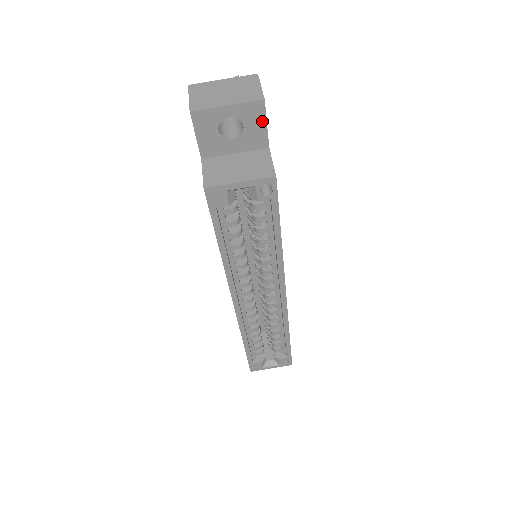
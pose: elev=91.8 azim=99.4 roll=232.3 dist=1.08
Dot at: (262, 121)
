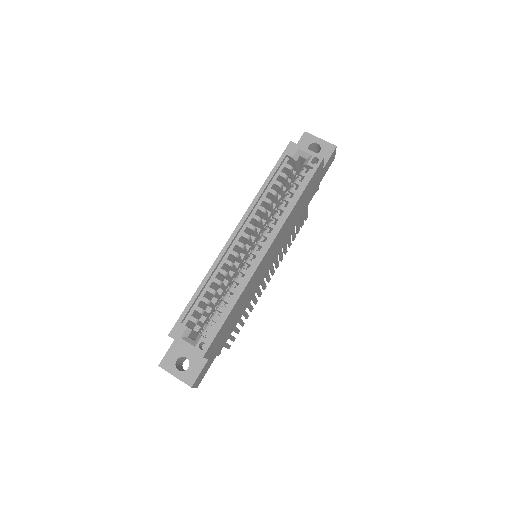
Dot at: (329, 154)
